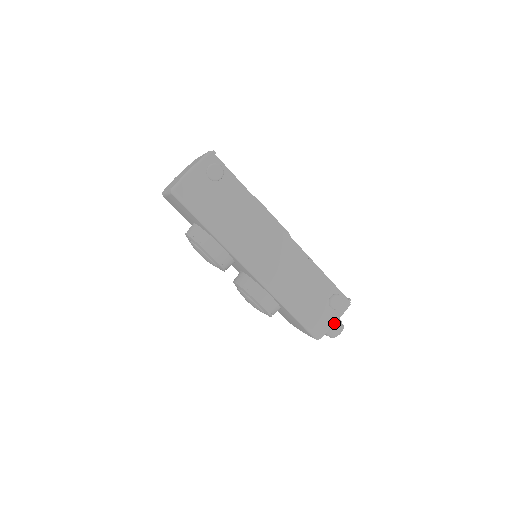
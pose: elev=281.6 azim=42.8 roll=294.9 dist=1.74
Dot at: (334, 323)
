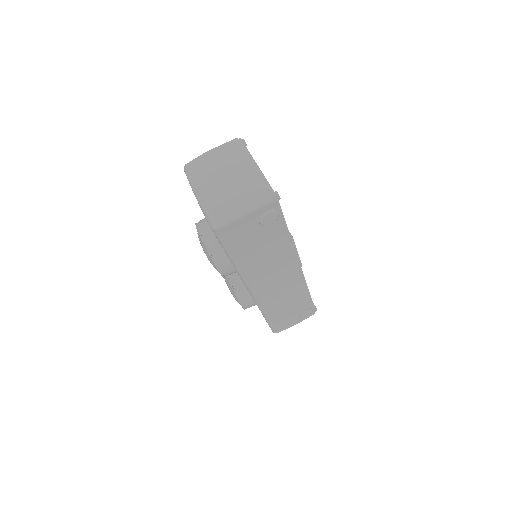
Dot at: occluded
